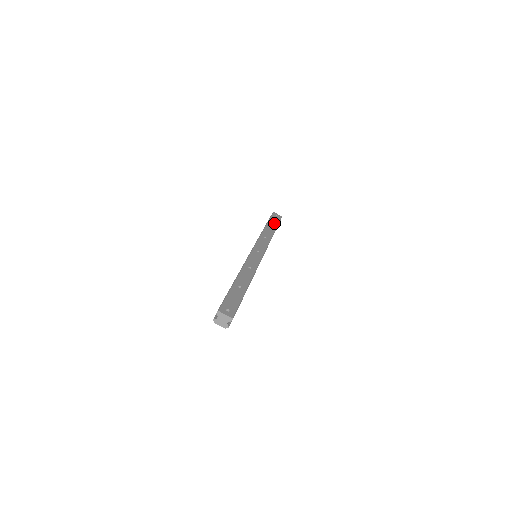
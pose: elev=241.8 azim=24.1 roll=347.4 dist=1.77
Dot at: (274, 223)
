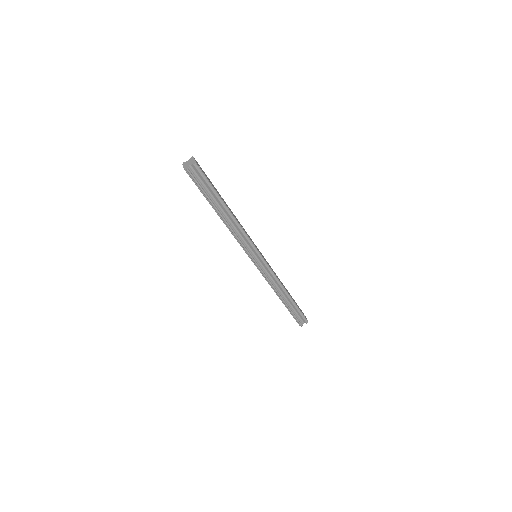
Dot at: occluded
